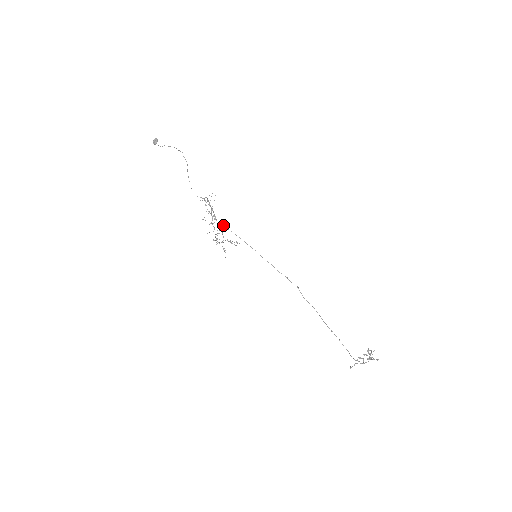
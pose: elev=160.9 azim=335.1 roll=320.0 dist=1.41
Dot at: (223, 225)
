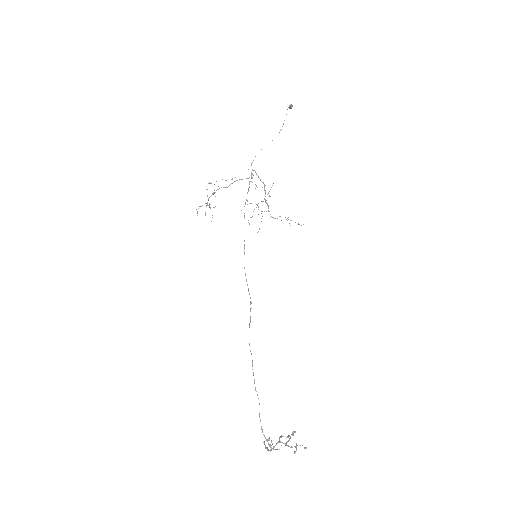
Dot at: occluded
